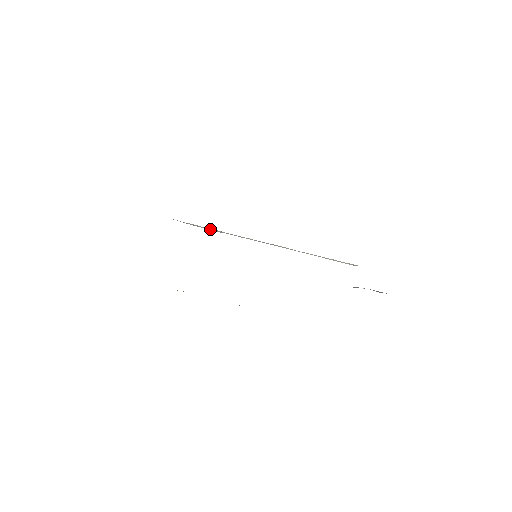
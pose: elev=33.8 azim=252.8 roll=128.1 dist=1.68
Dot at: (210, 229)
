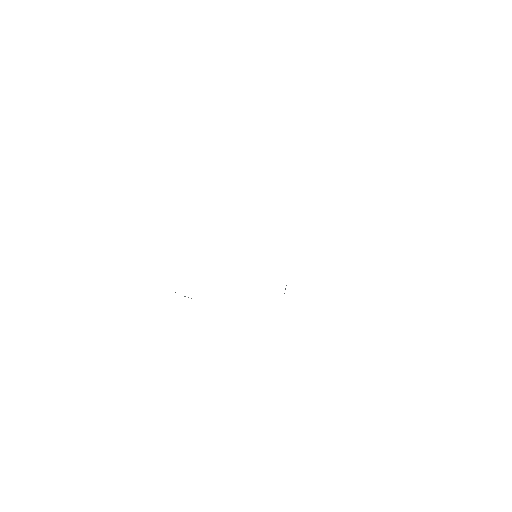
Dot at: occluded
